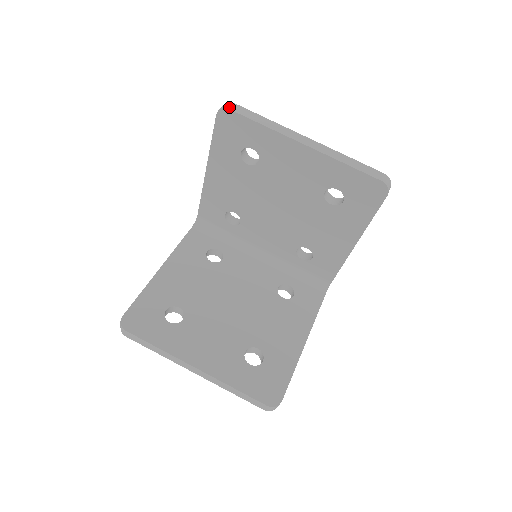
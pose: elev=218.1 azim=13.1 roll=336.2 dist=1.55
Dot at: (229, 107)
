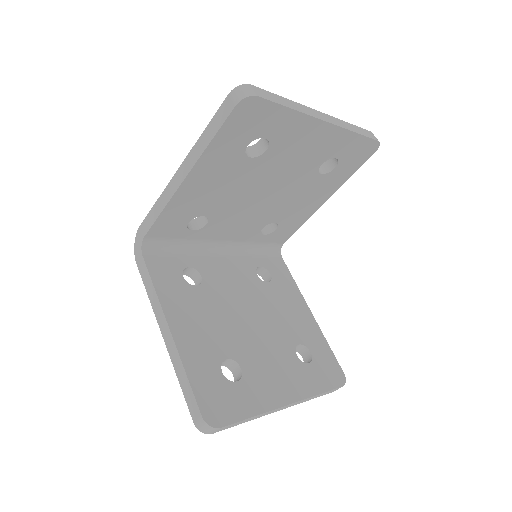
Dot at: (255, 93)
